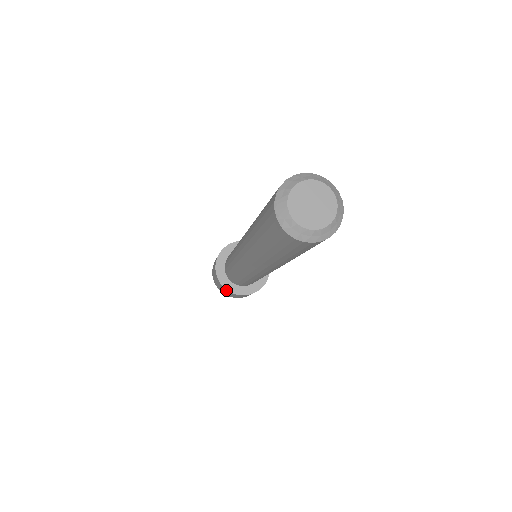
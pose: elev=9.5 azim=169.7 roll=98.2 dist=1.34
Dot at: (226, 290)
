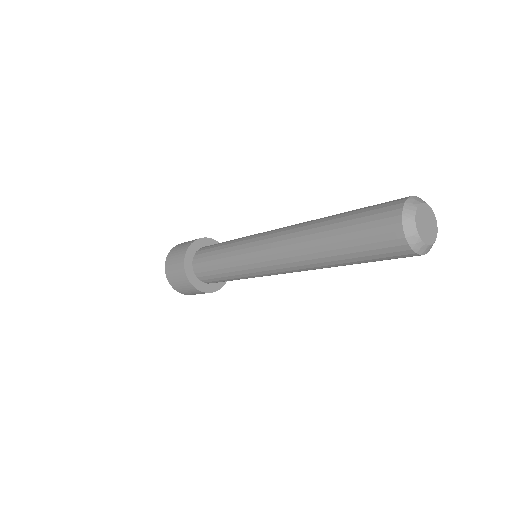
Dot at: (183, 273)
